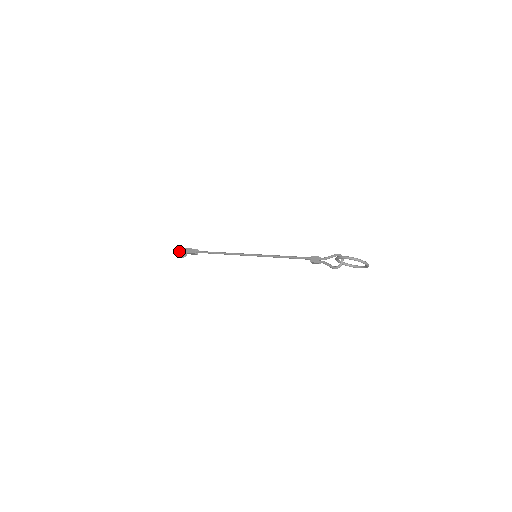
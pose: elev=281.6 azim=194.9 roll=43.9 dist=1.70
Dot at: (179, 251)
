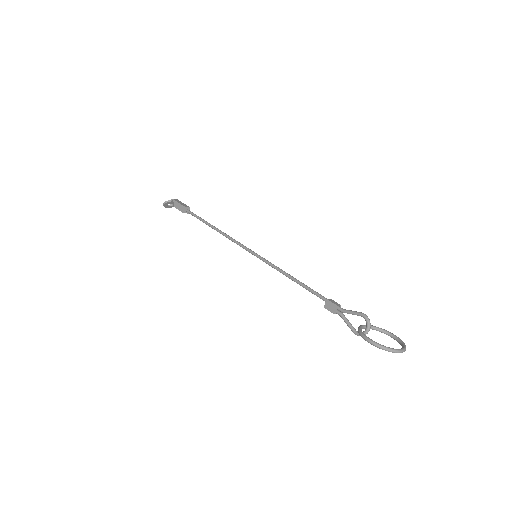
Dot at: (166, 202)
